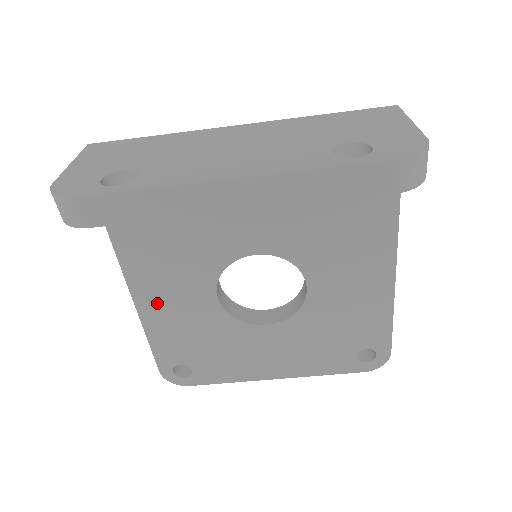
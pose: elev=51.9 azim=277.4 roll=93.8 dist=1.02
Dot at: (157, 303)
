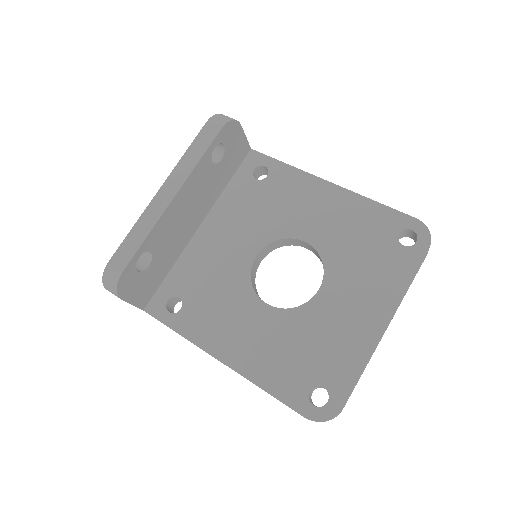
Dot at: (241, 351)
